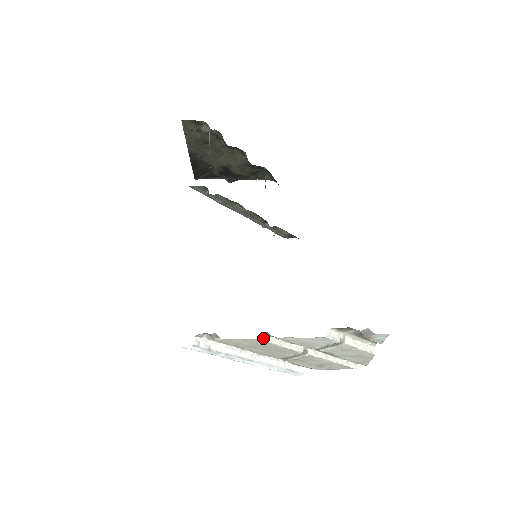
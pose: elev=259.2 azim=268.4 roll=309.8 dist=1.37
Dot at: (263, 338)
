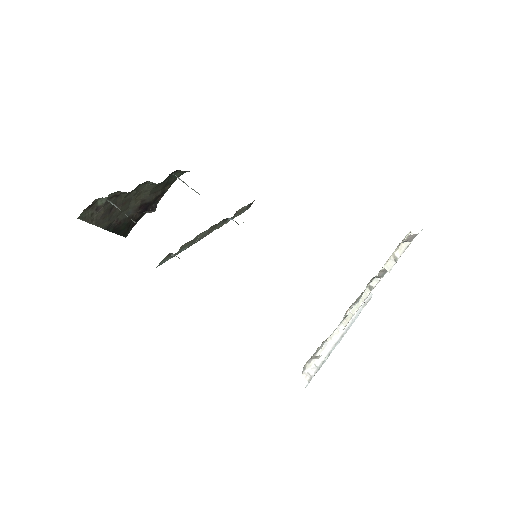
Dot at: (347, 321)
